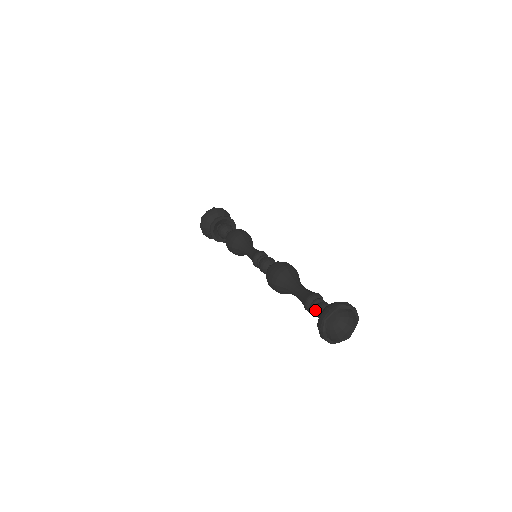
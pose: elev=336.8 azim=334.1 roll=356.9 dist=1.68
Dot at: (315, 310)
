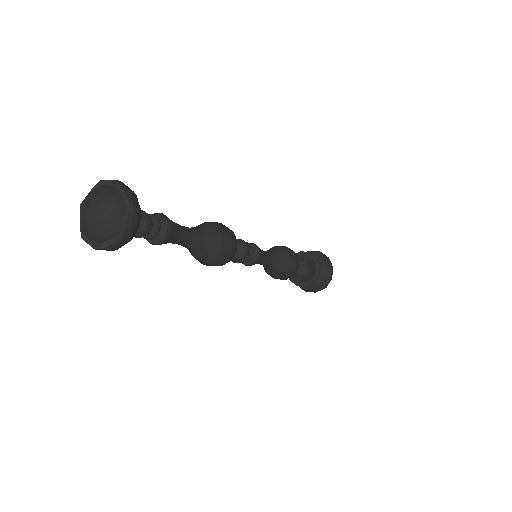
Dot at: occluded
